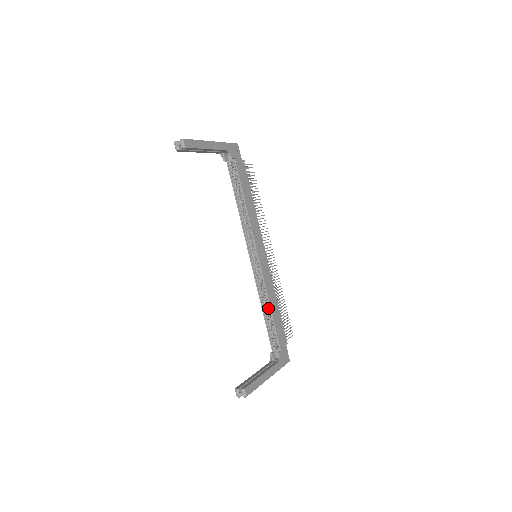
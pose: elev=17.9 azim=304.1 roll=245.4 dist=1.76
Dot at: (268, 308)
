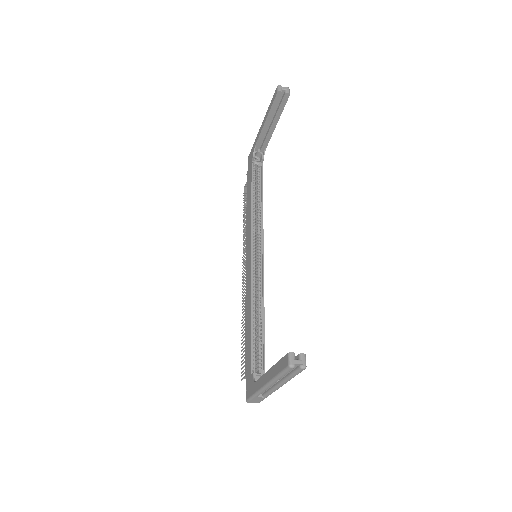
Dot at: (259, 316)
